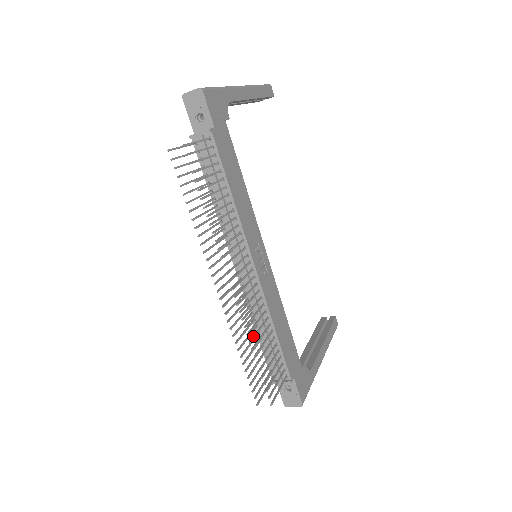
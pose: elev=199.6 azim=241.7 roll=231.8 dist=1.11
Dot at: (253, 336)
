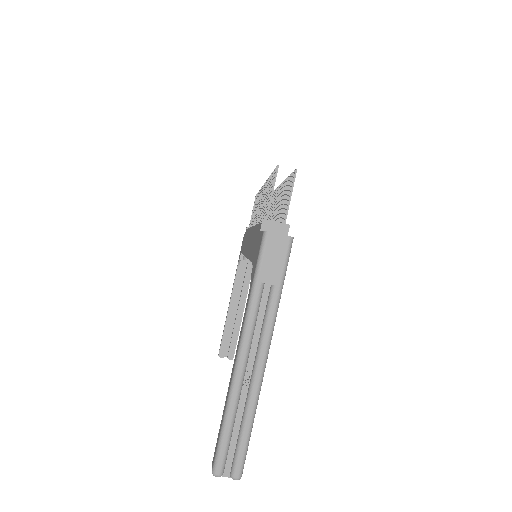
Dot at: occluded
